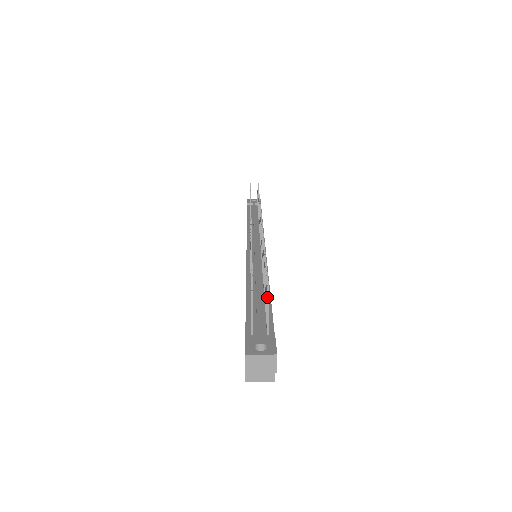
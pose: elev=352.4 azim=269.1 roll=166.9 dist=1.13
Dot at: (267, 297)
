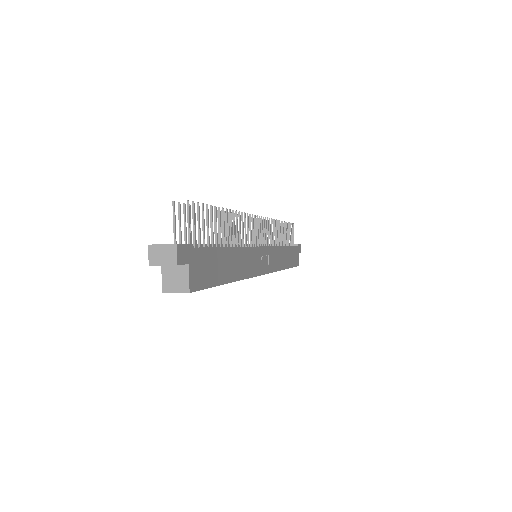
Dot at: (187, 207)
